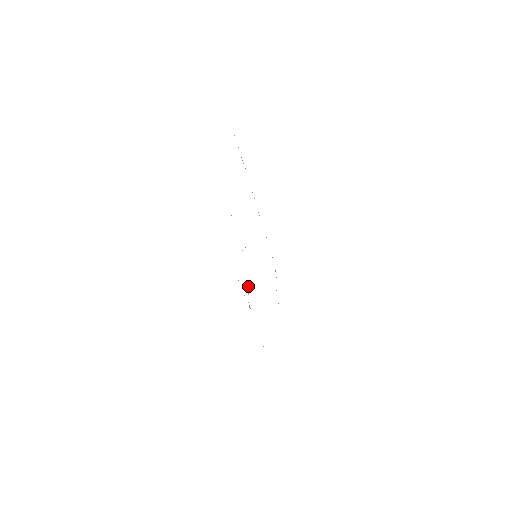
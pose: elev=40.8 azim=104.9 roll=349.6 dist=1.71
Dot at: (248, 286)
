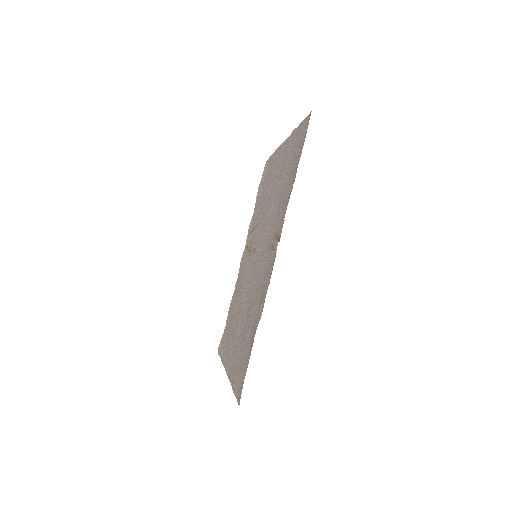
Dot at: (275, 236)
